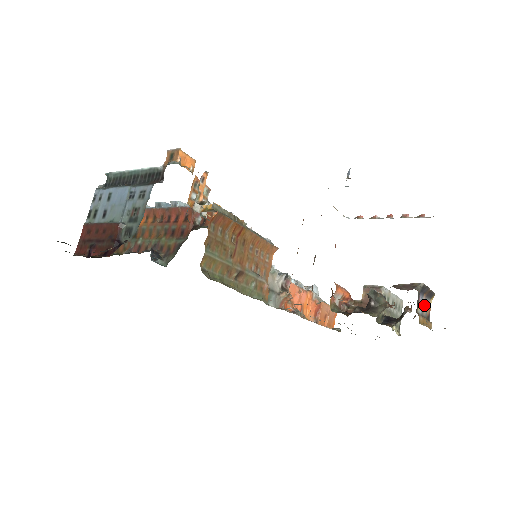
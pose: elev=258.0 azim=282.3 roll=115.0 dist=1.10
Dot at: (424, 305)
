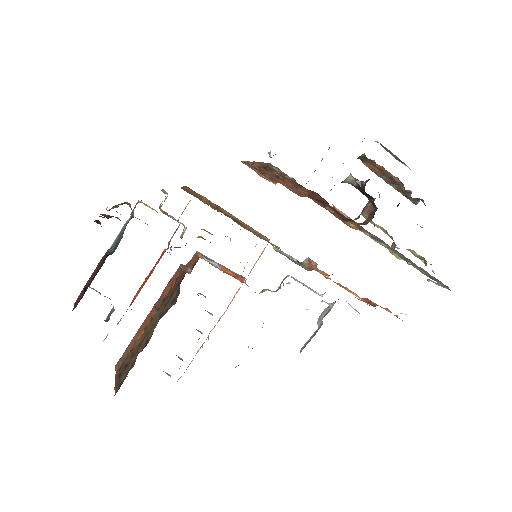
Dot at: occluded
